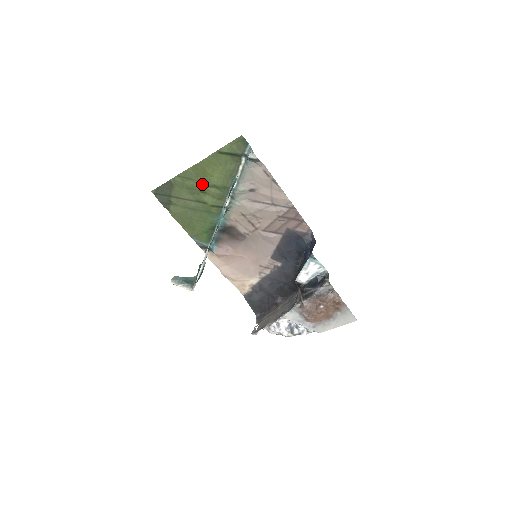
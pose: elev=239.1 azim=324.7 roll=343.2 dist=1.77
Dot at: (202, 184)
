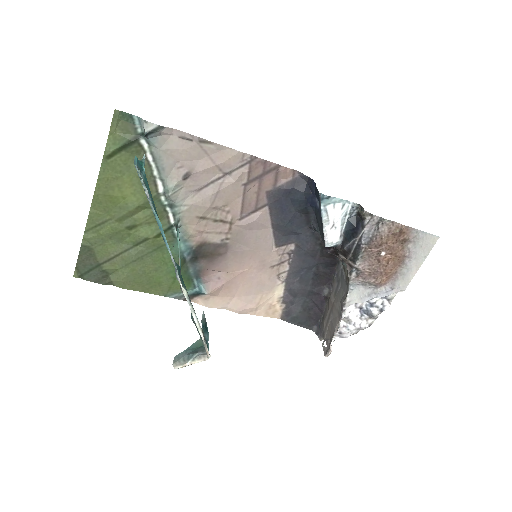
Dot at: (122, 218)
